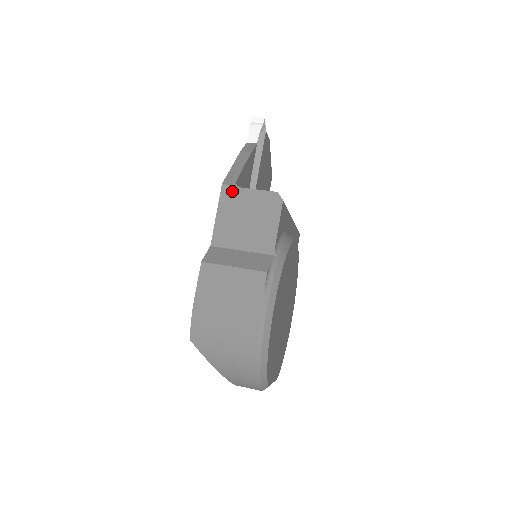
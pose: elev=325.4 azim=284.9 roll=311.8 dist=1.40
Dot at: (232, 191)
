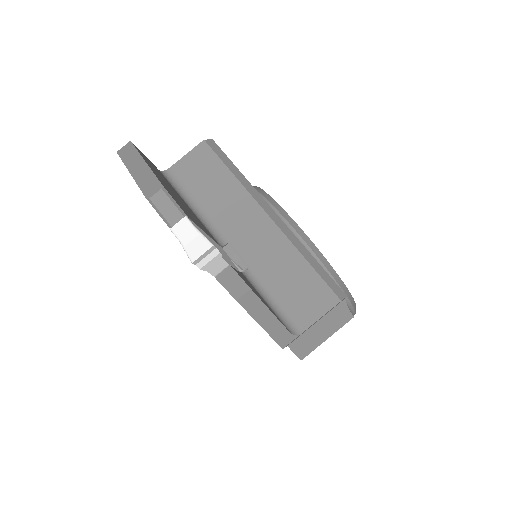
Dot at: occluded
